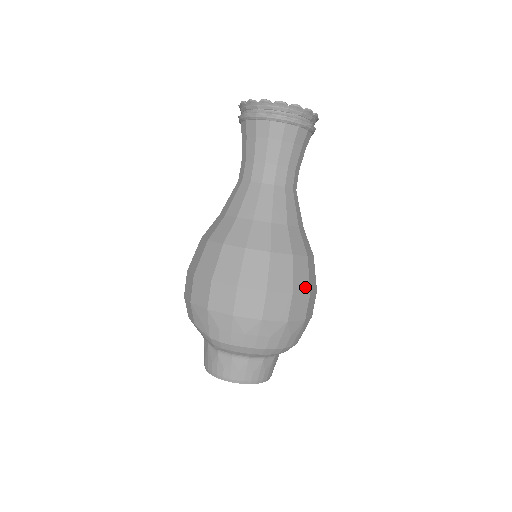
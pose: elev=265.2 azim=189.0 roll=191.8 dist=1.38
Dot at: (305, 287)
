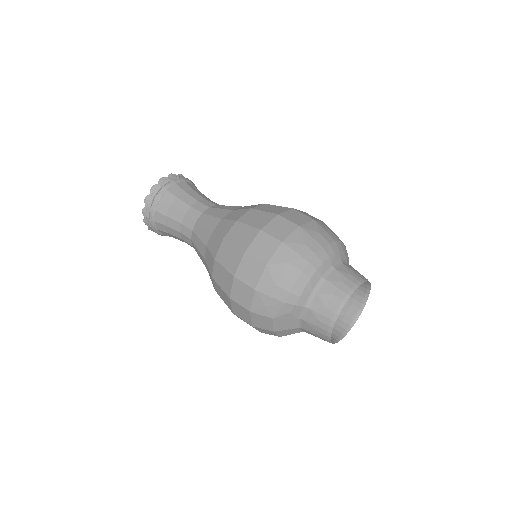
Dot at: (284, 209)
